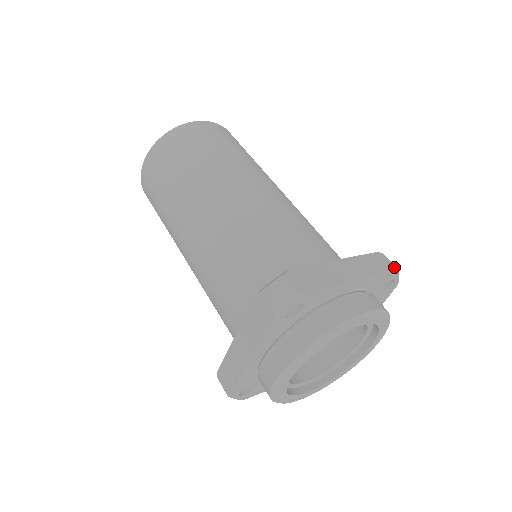
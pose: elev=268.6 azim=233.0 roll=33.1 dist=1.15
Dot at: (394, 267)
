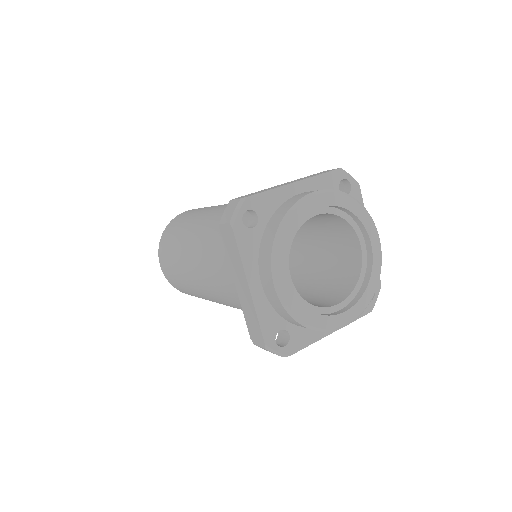
Dot at: (337, 169)
